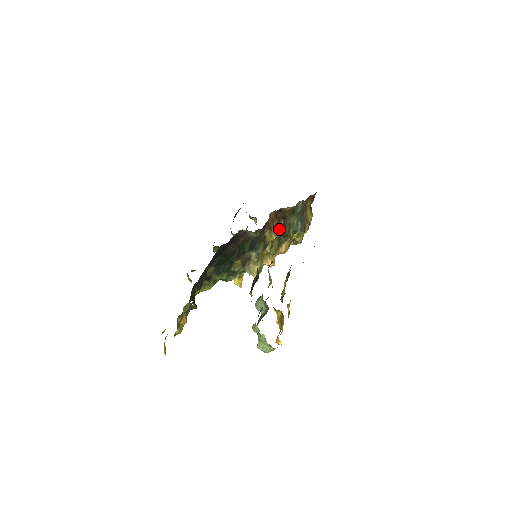
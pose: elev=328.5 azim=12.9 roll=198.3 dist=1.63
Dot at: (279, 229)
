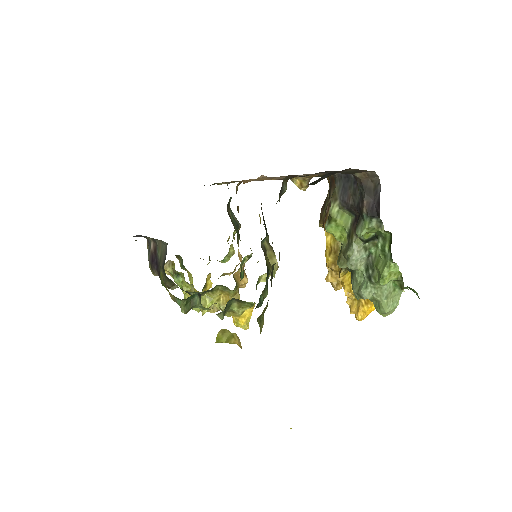
Dot at: occluded
